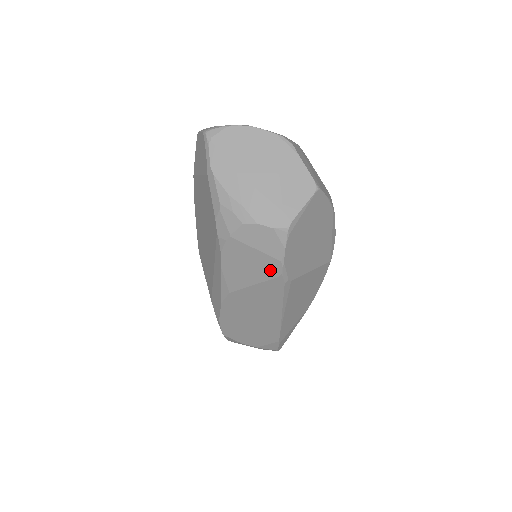
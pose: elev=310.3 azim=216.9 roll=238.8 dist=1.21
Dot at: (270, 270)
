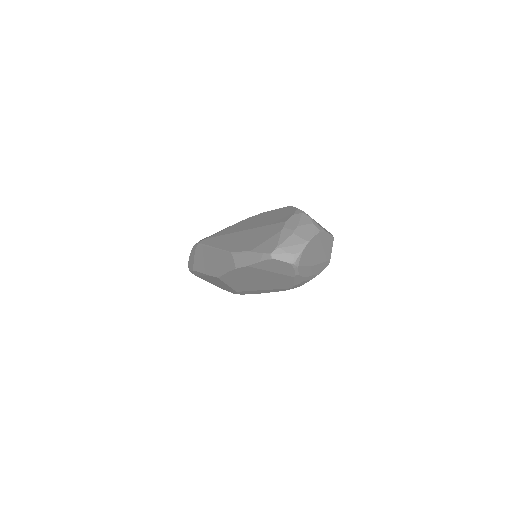
Dot at: occluded
